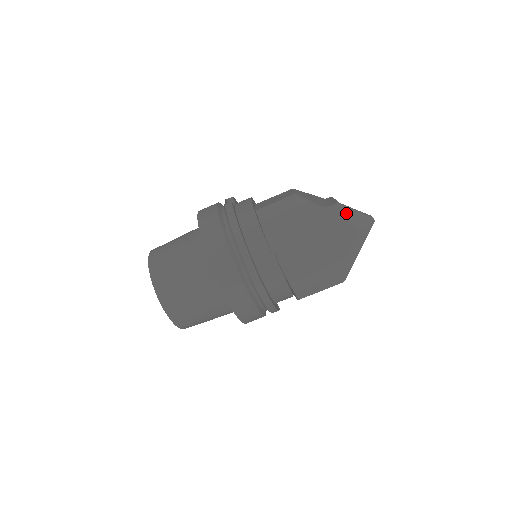
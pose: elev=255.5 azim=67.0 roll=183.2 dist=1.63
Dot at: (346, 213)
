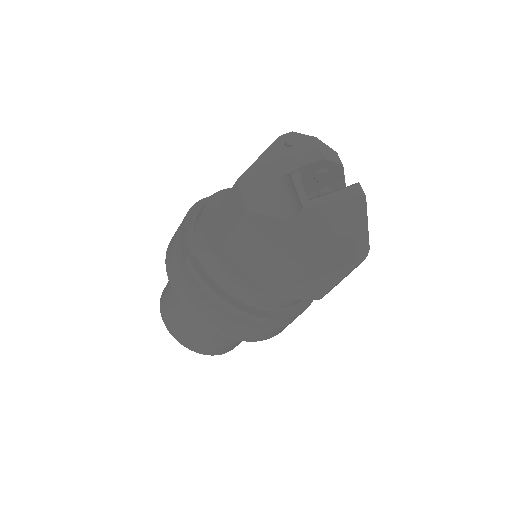
Dot at: (323, 219)
